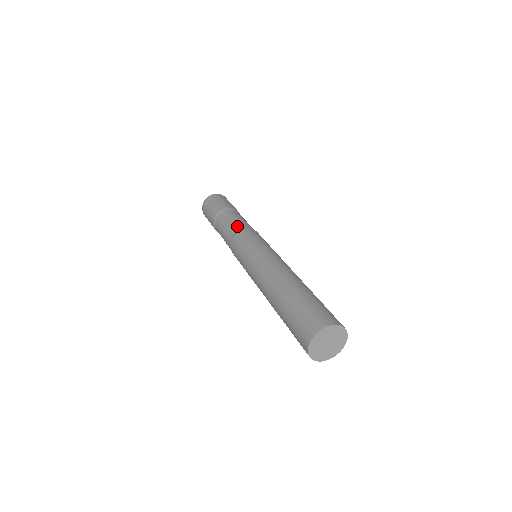
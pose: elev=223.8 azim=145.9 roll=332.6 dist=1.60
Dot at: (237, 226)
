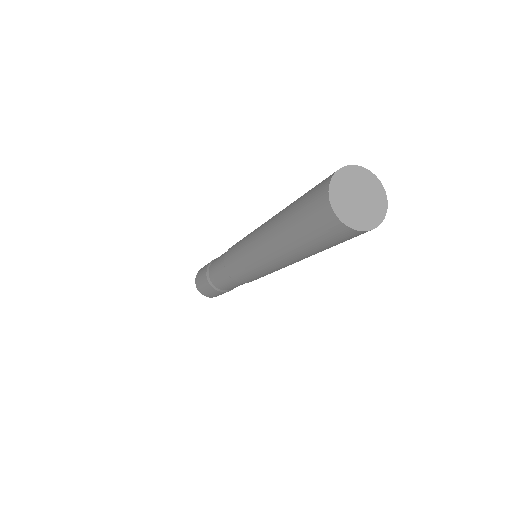
Dot at: (224, 253)
